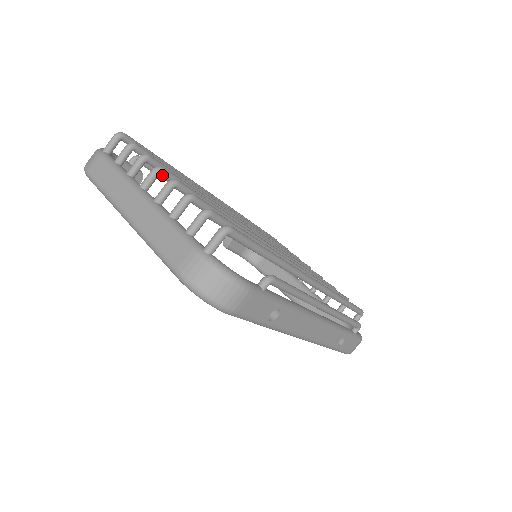
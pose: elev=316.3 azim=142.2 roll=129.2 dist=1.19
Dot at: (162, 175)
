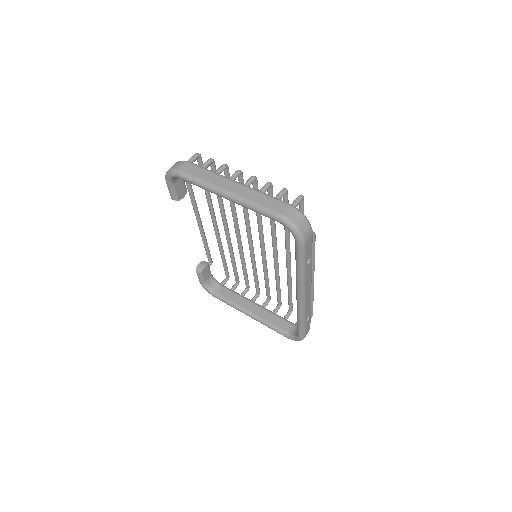
Dot at: (240, 176)
